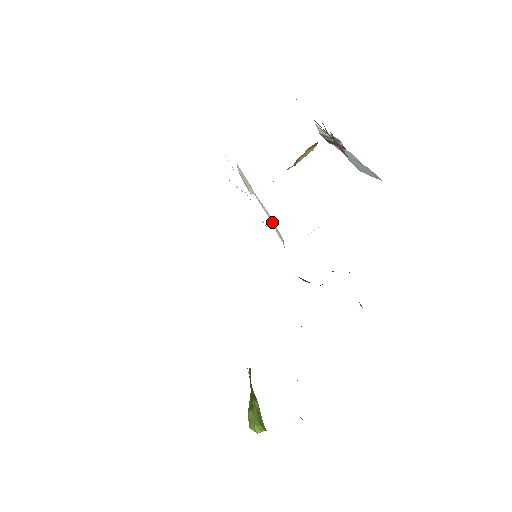
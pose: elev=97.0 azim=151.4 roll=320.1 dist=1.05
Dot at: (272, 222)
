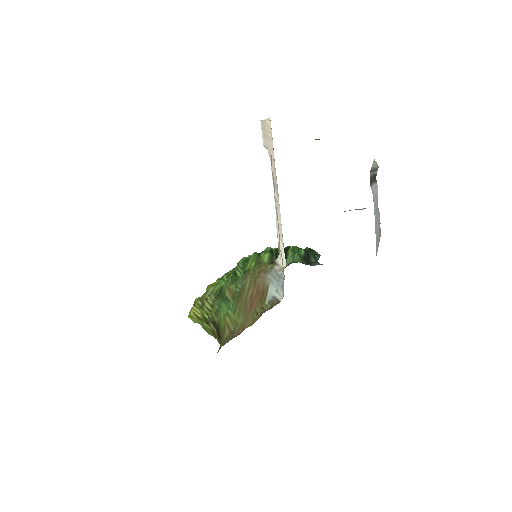
Dot at: (277, 213)
